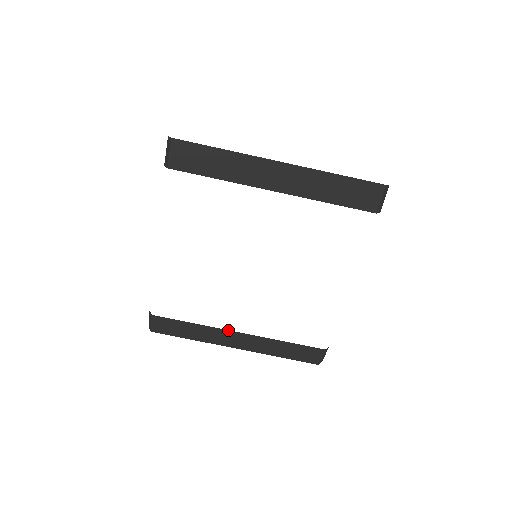
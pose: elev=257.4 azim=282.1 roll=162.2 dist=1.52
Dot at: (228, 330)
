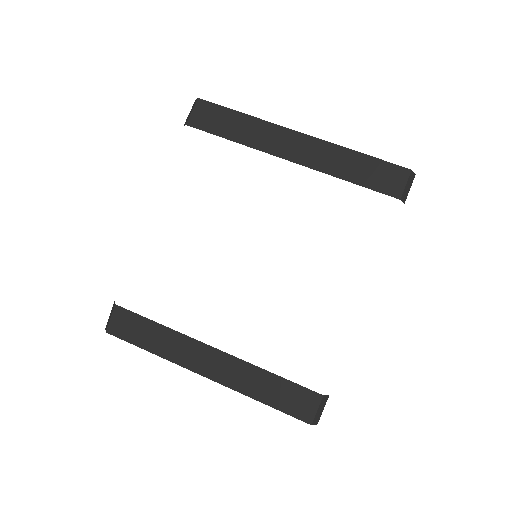
Dot at: (201, 342)
